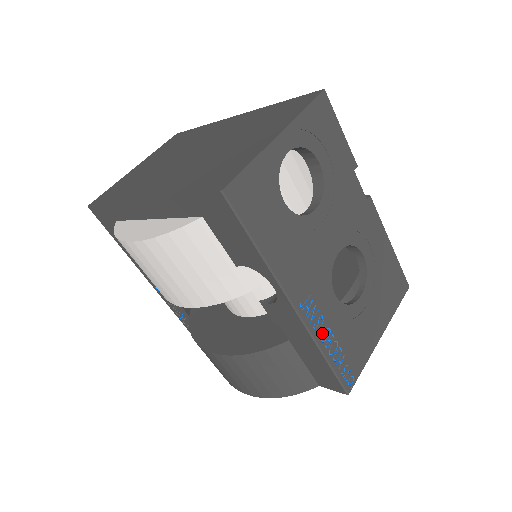
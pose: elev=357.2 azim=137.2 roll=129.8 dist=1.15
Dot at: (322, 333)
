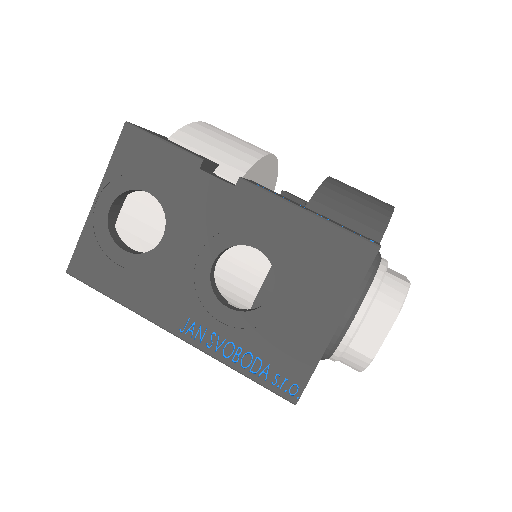
Dot at: (222, 349)
